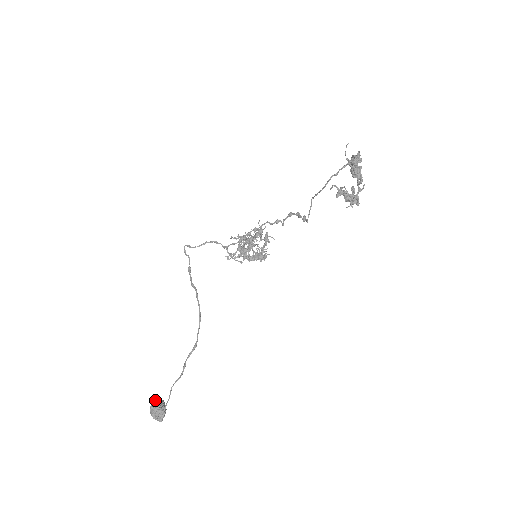
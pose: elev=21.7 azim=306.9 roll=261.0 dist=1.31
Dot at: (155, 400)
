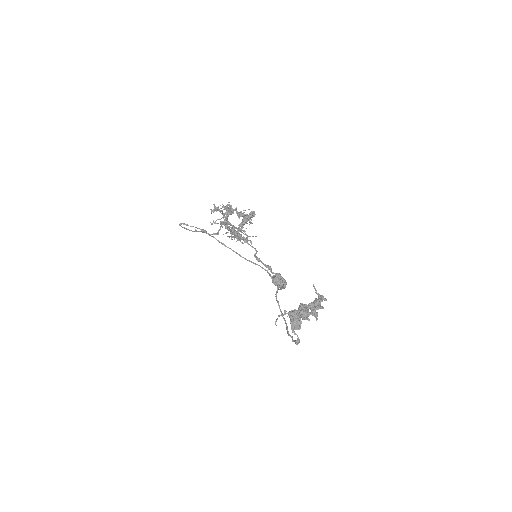
Dot at: (273, 282)
